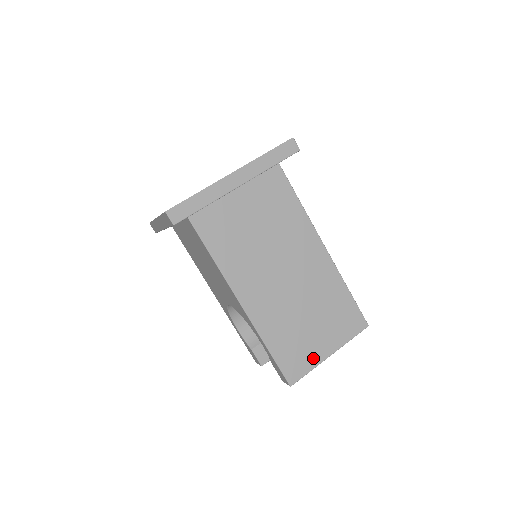
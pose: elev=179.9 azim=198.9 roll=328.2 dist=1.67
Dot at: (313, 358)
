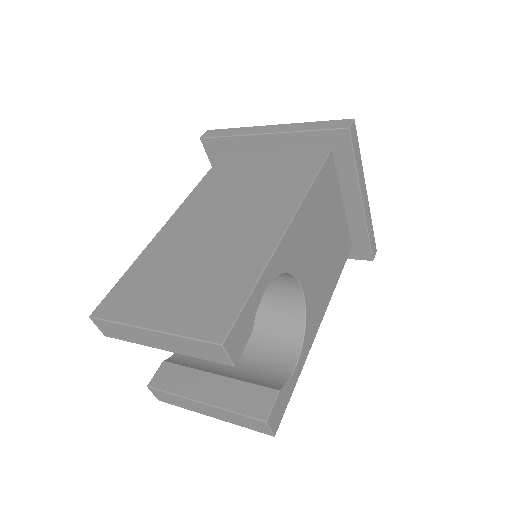
Dot at: (136, 313)
